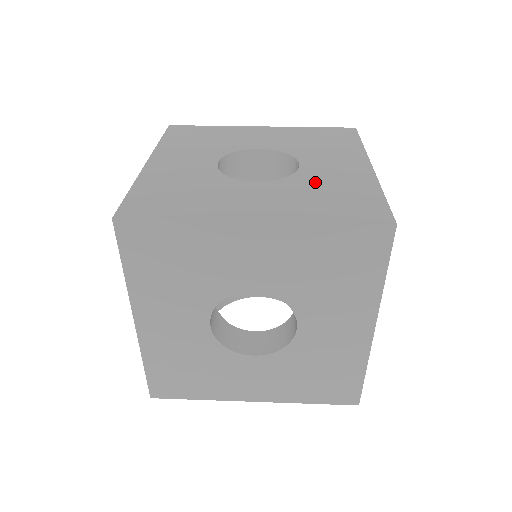
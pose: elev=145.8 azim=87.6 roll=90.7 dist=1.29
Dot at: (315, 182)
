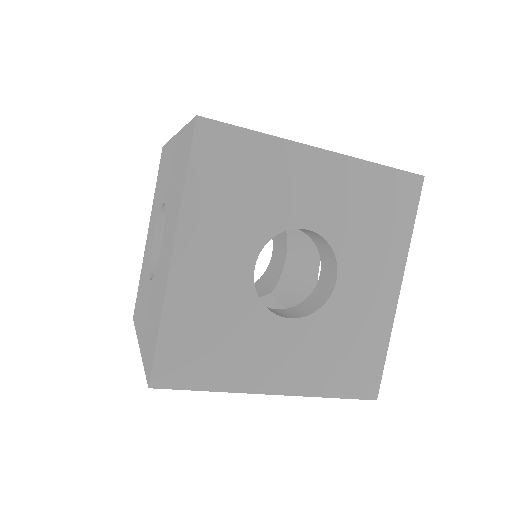
Dot at: occluded
